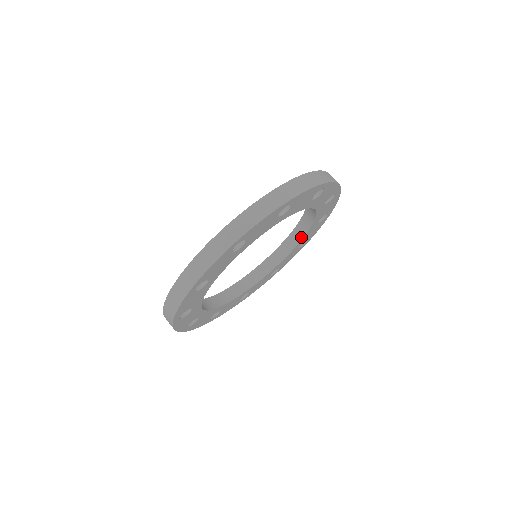
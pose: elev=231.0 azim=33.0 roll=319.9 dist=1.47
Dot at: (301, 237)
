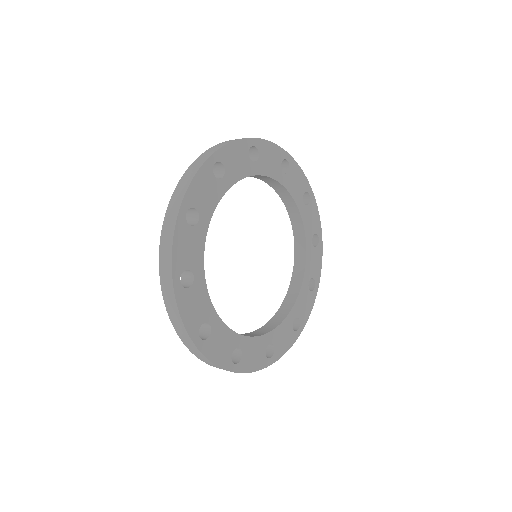
Dot at: (290, 198)
